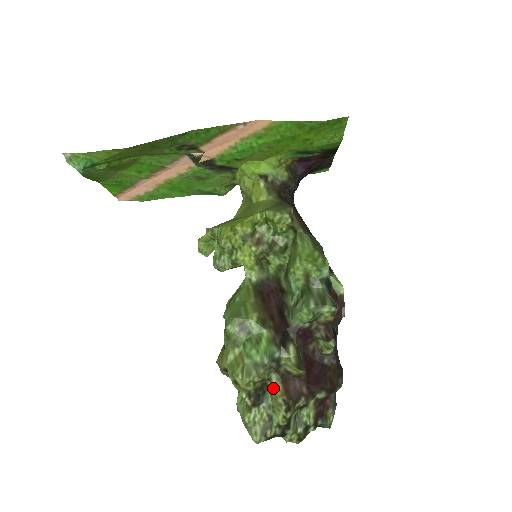
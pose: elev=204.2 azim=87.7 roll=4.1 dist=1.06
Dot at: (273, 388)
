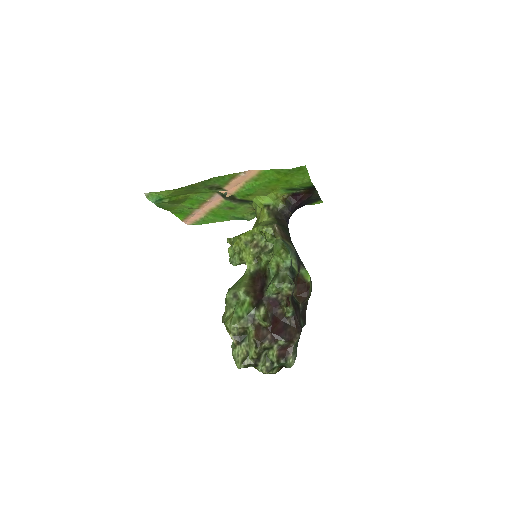
Dot at: (249, 333)
